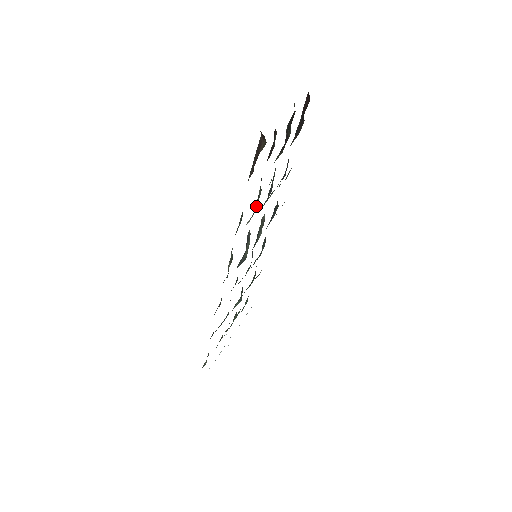
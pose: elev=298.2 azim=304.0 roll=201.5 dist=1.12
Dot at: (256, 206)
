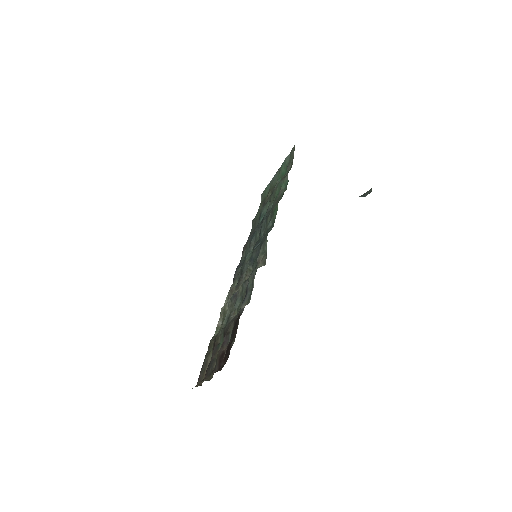
Dot at: (227, 315)
